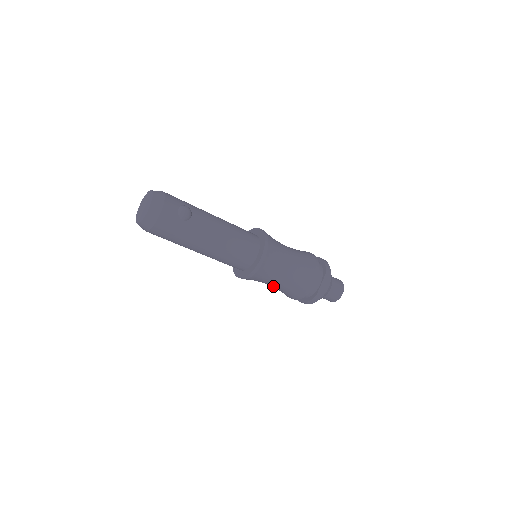
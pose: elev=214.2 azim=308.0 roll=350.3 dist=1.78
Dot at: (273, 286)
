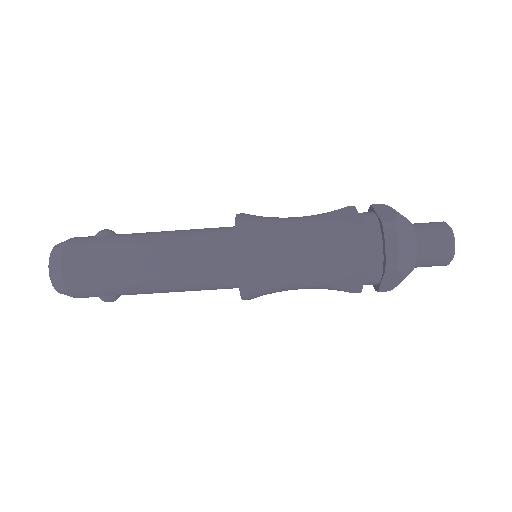
Dot at: (308, 263)
